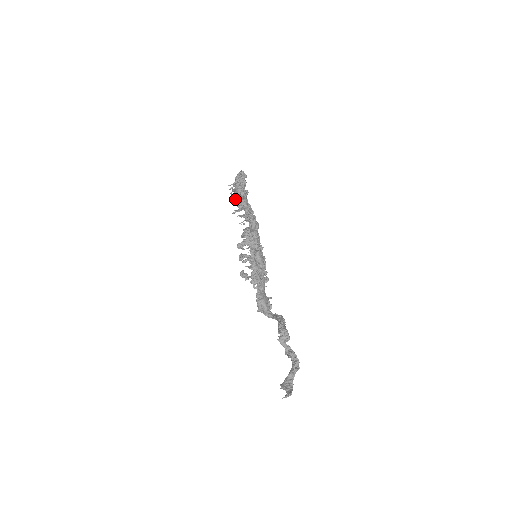
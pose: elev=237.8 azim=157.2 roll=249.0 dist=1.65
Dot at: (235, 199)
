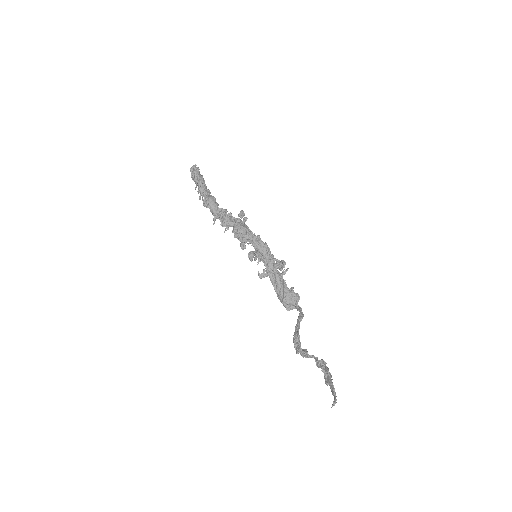
Dot at: occluded
